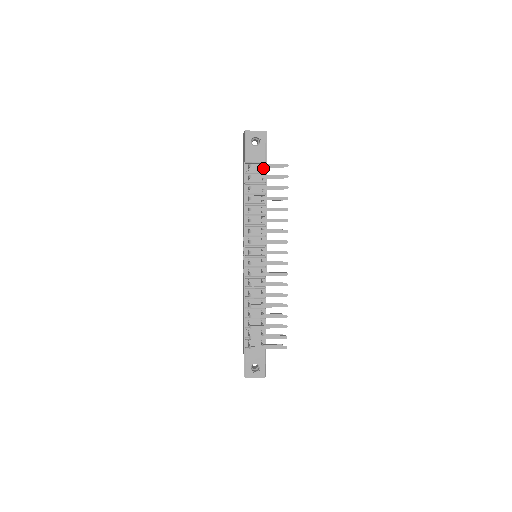
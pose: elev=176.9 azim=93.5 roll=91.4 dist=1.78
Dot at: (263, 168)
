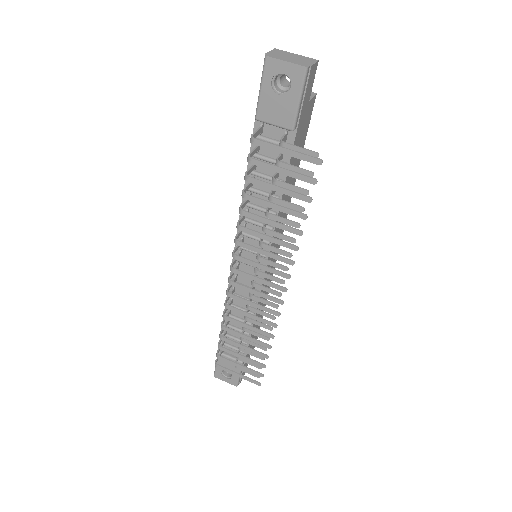
Dot at: (288, 136)
